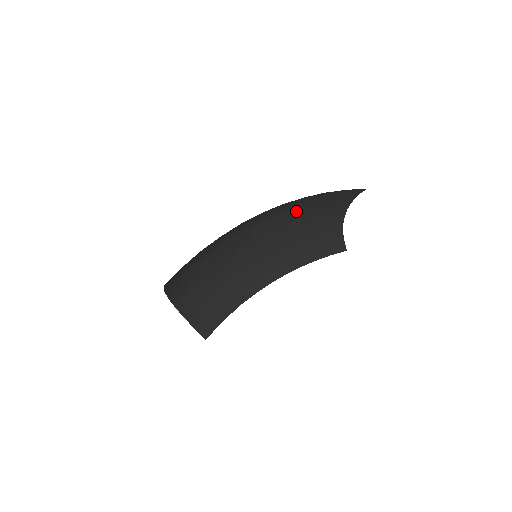
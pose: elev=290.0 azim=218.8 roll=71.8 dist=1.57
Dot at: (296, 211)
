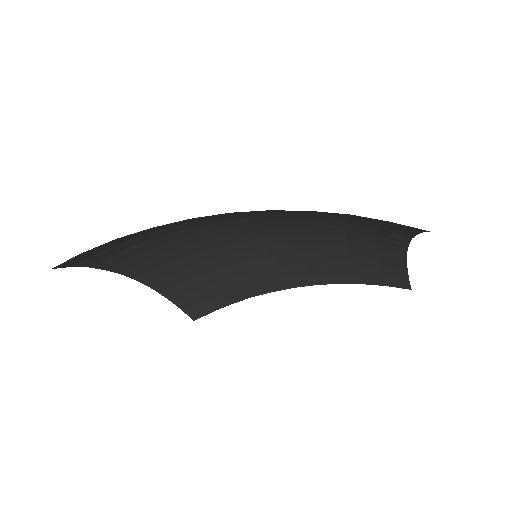
Dot at: (316, 219)
